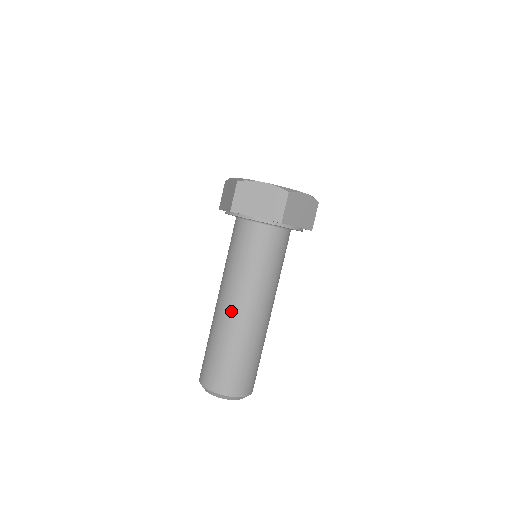
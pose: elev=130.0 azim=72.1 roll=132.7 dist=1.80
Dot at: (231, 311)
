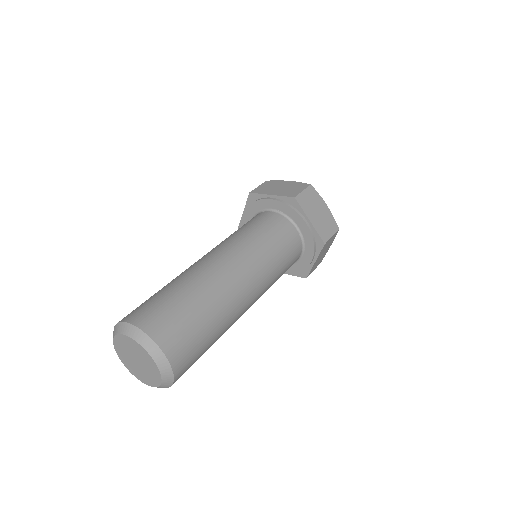
Dot at: (204, 260)
